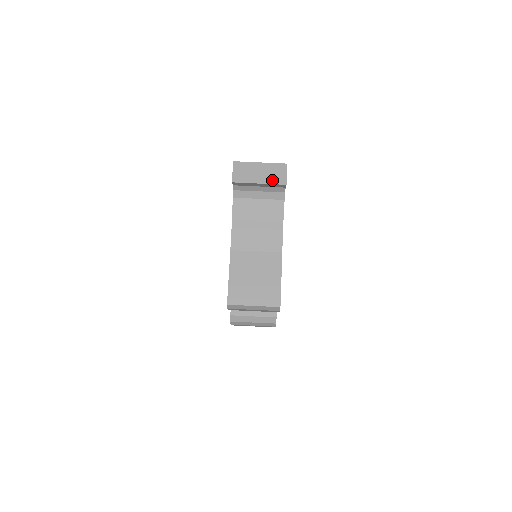
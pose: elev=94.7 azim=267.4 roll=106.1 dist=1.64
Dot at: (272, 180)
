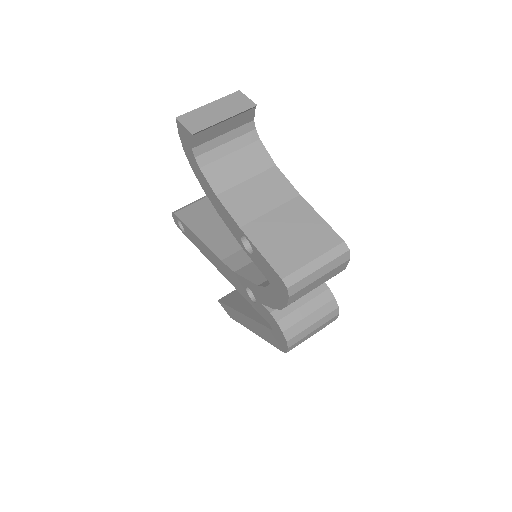
Dot at: (237, 110)
